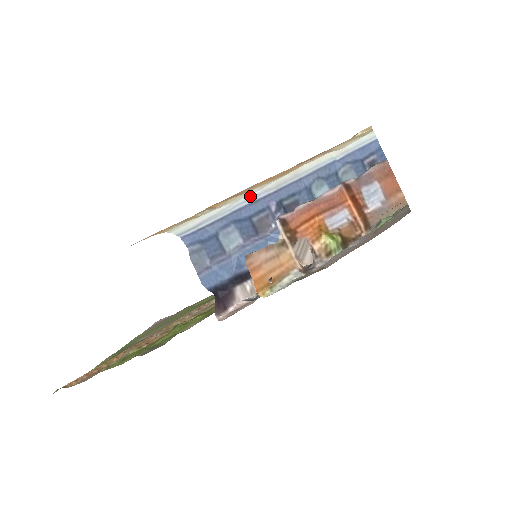
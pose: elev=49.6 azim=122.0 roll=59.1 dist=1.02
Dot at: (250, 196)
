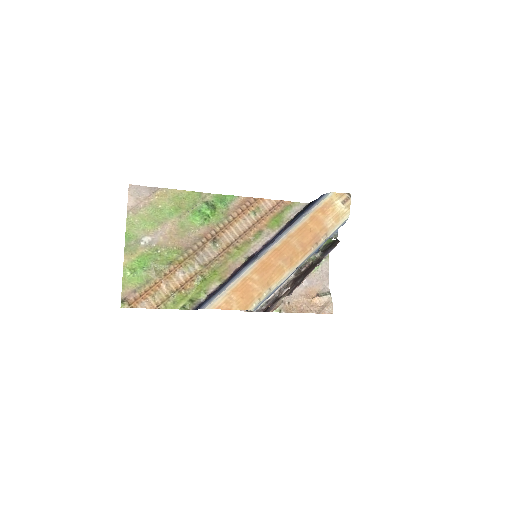
Dot at: occluded
